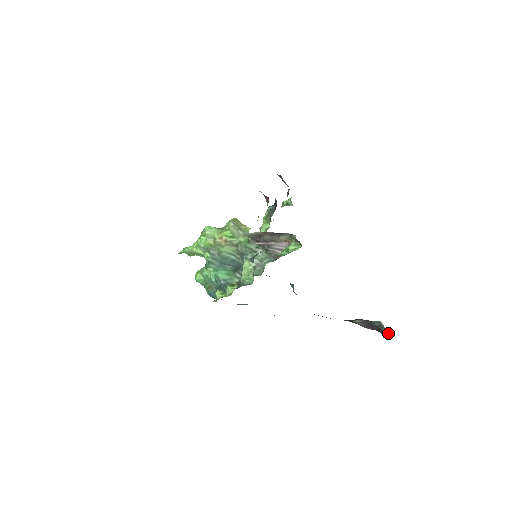
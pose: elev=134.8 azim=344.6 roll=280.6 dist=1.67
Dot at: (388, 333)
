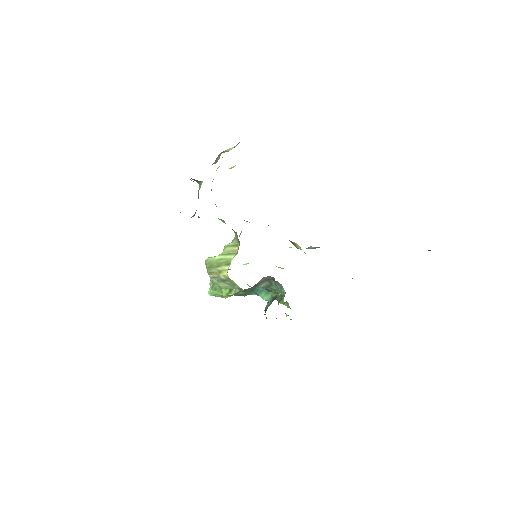
Dot at: occluded
